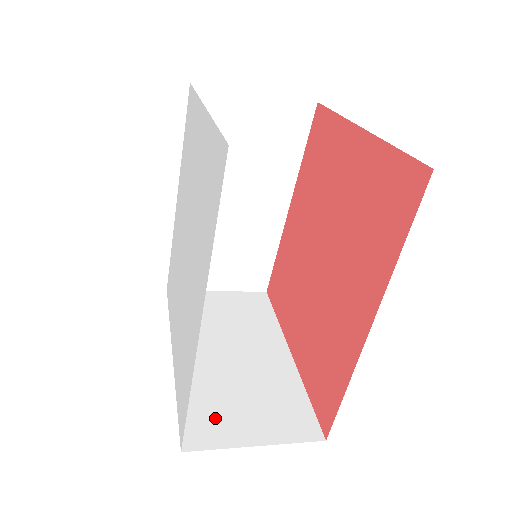
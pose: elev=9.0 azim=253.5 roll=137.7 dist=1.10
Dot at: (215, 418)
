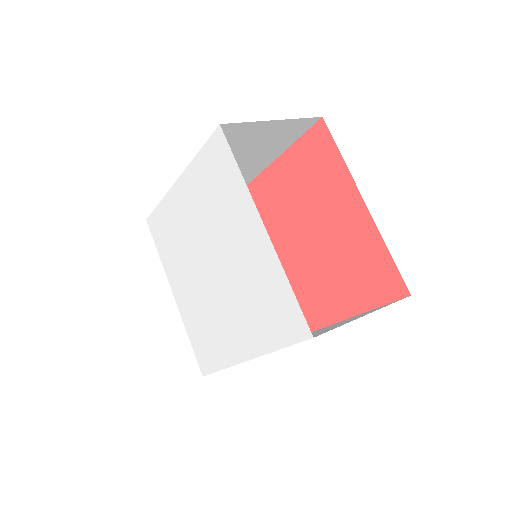
Dot at: occluded
